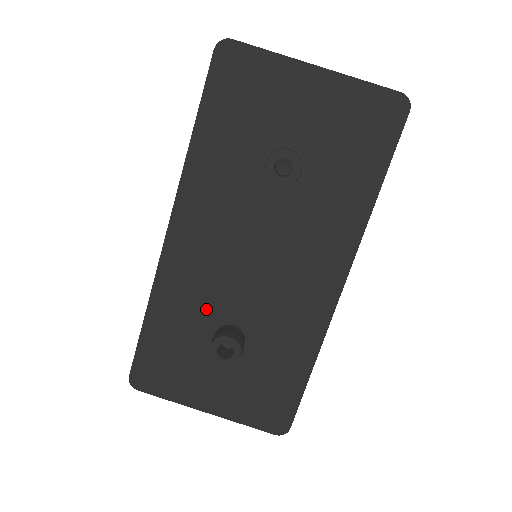
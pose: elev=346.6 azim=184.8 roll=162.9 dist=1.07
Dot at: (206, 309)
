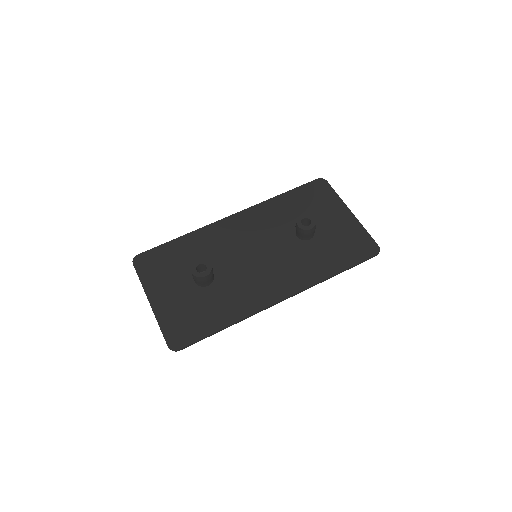
Dot at: (209, 257)
